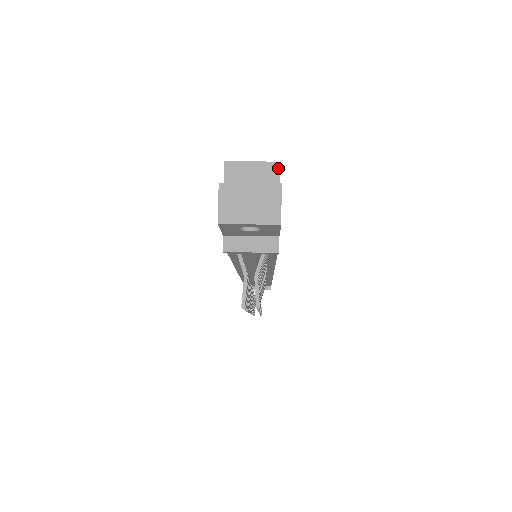
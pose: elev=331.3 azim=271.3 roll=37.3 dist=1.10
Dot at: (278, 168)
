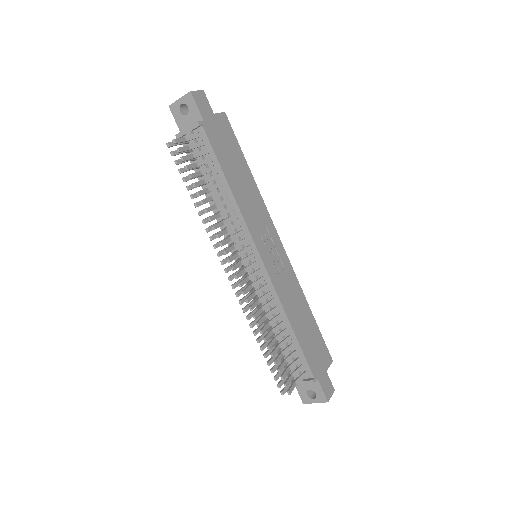
Dot at: (222, 113)
